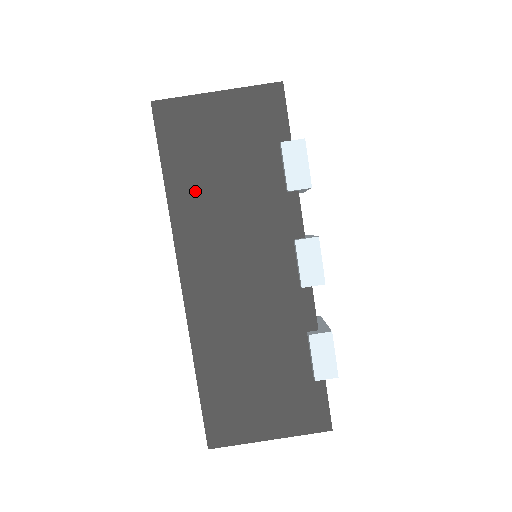
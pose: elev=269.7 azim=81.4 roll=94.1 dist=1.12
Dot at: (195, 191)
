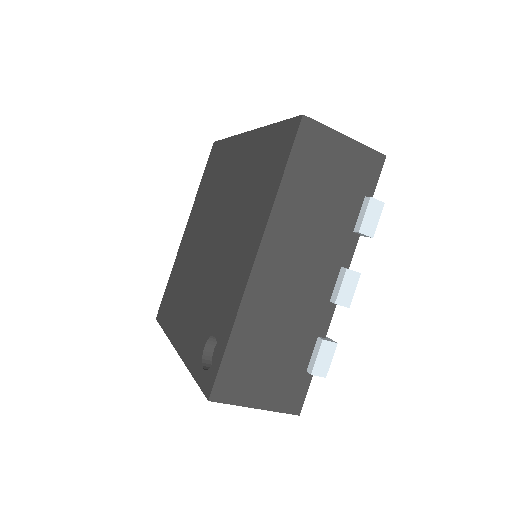
Dot at: (299, 197)
